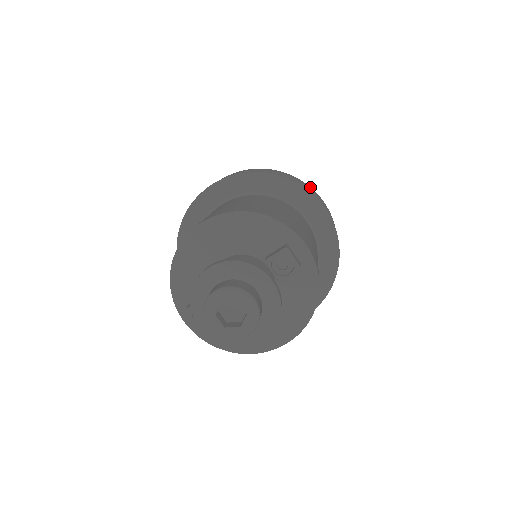
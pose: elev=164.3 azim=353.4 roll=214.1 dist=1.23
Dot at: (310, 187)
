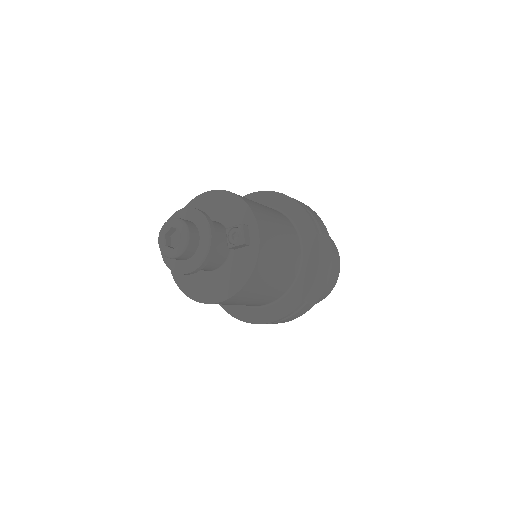
Dot at: (325, 226)
